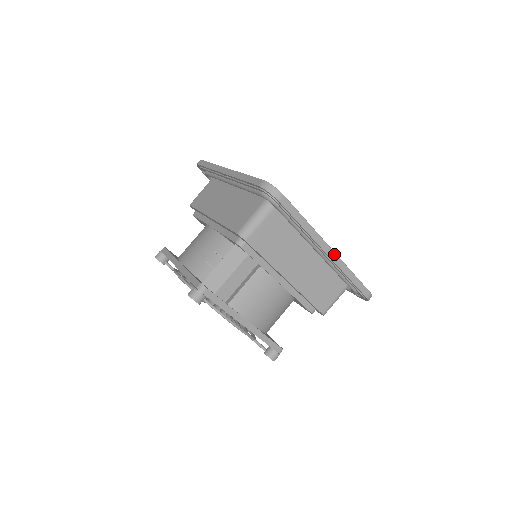
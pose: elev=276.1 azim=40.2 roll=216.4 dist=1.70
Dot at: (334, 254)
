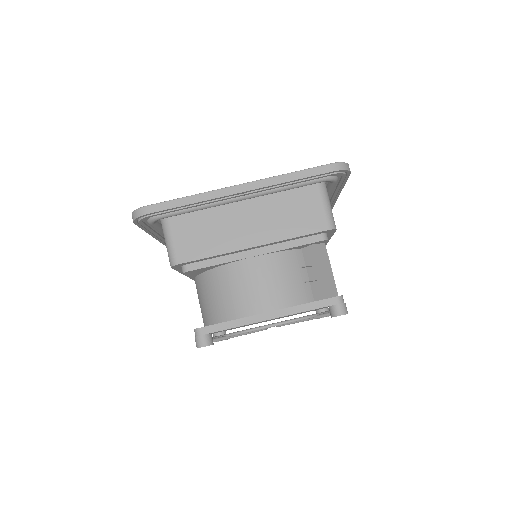
Dot at: occluded
